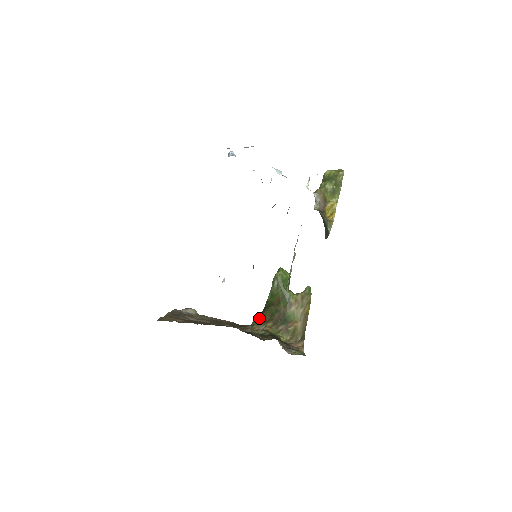
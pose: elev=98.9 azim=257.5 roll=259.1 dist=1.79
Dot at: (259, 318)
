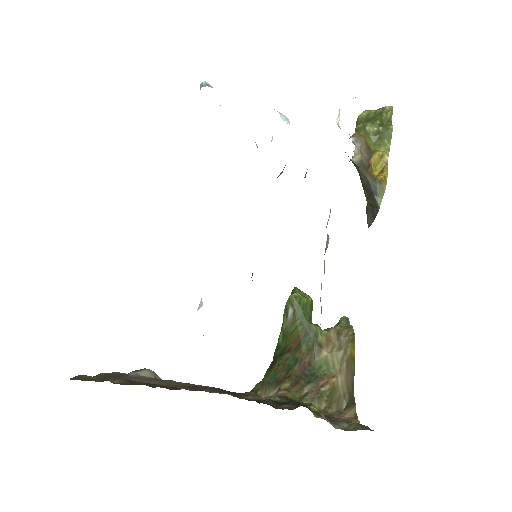
Dot at: (266, 377)
